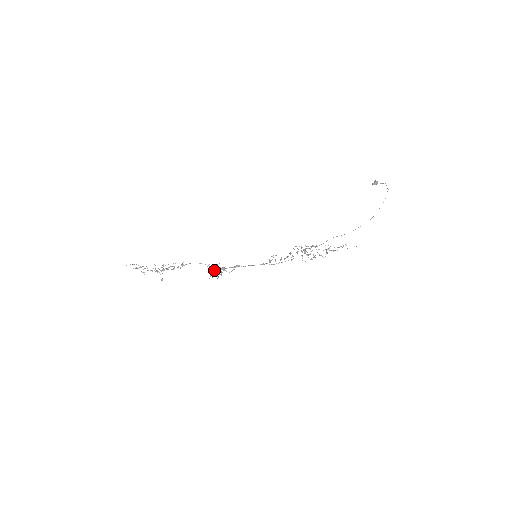
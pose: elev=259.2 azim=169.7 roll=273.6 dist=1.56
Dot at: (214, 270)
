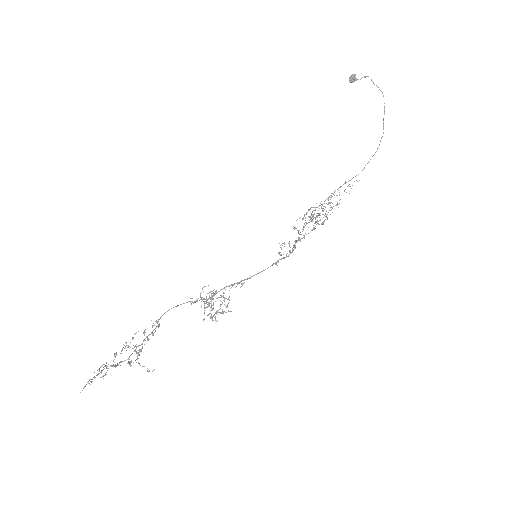
Dot at: (208, 306)
